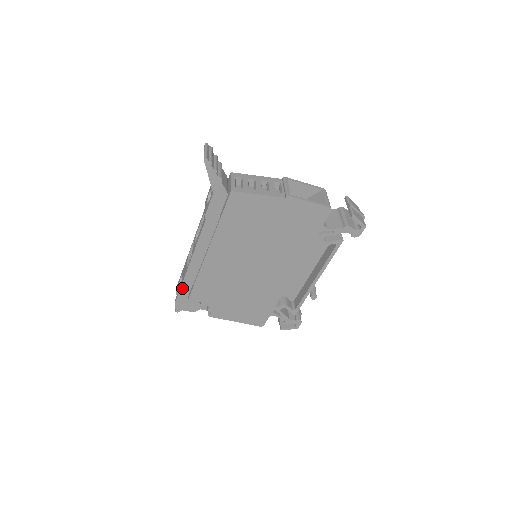
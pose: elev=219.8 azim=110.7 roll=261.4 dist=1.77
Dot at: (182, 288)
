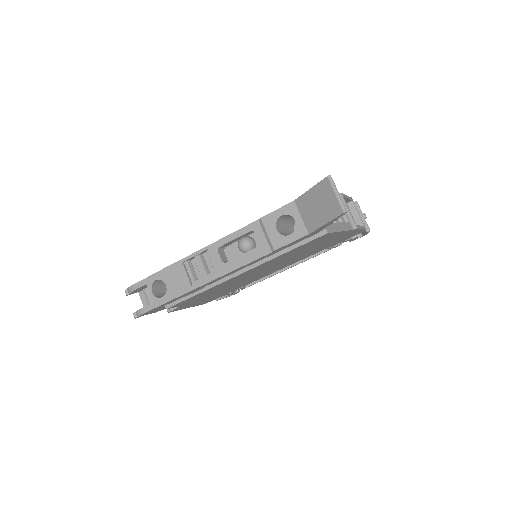
Dot at: (169, 301)
